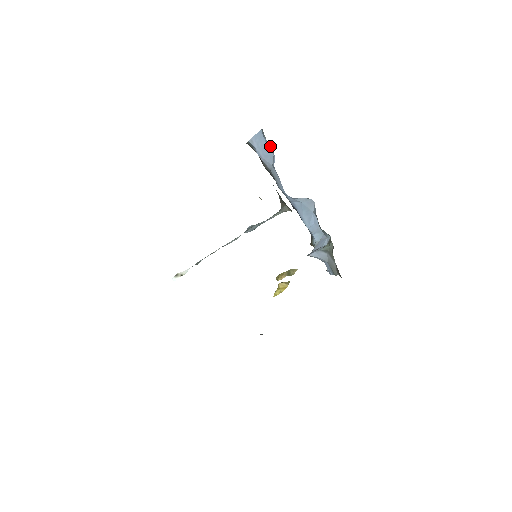
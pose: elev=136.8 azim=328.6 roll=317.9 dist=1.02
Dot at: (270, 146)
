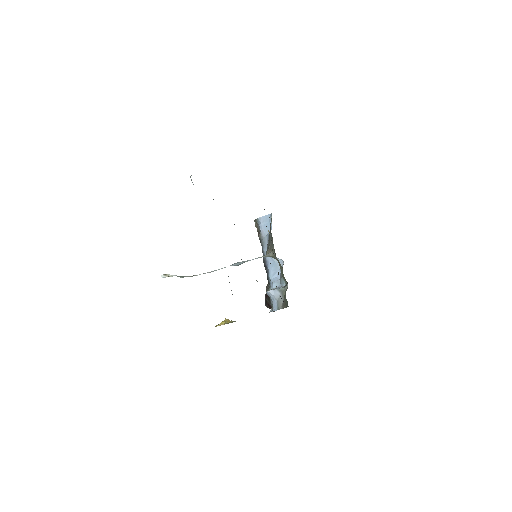
Dot at: (271, 224)
